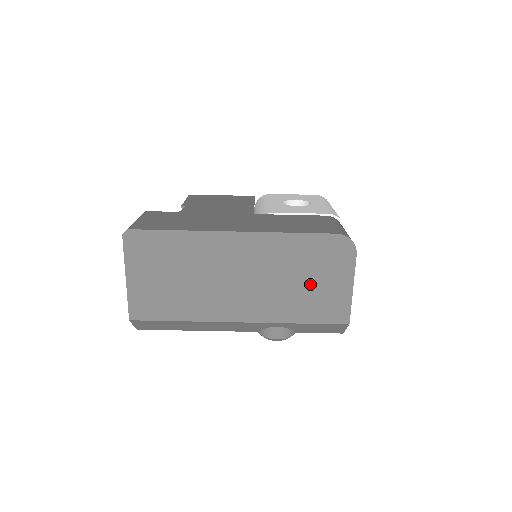
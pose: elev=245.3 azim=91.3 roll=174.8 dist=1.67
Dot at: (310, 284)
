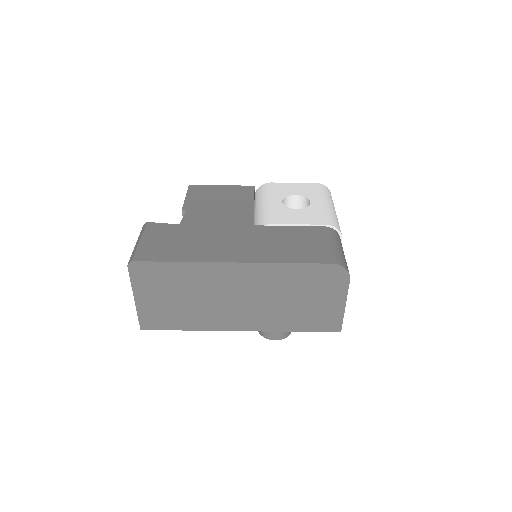
Dot at: (305, 303)
